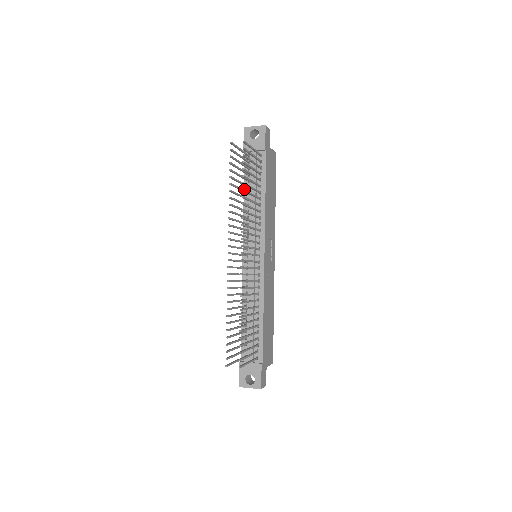
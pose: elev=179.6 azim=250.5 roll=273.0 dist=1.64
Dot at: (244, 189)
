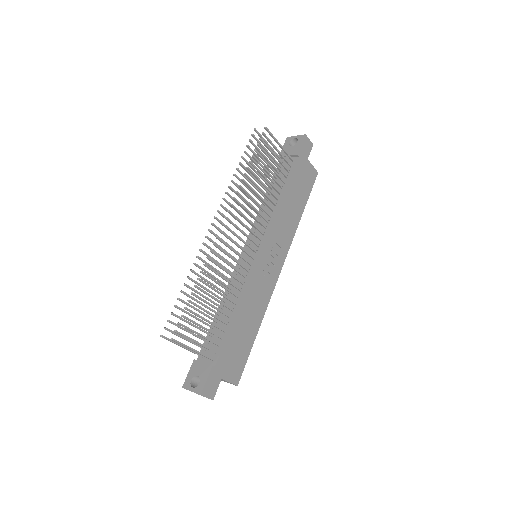
Dot at: occluded
